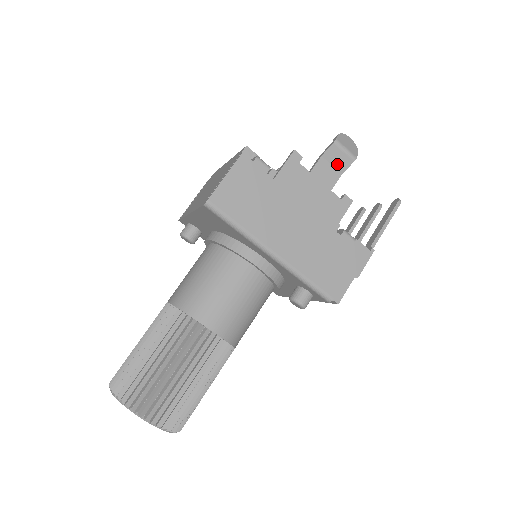
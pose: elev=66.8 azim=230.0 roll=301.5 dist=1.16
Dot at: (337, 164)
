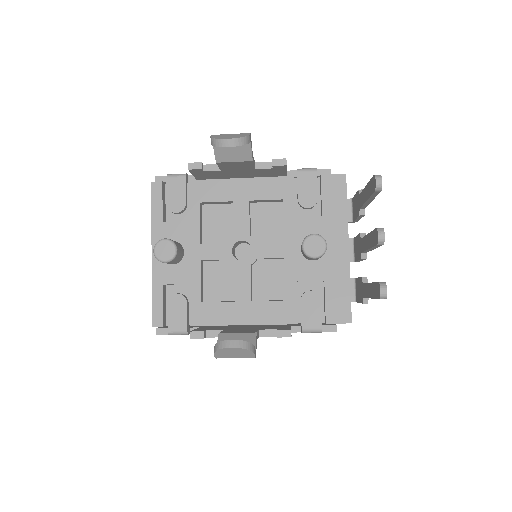
Dot at: occluded
